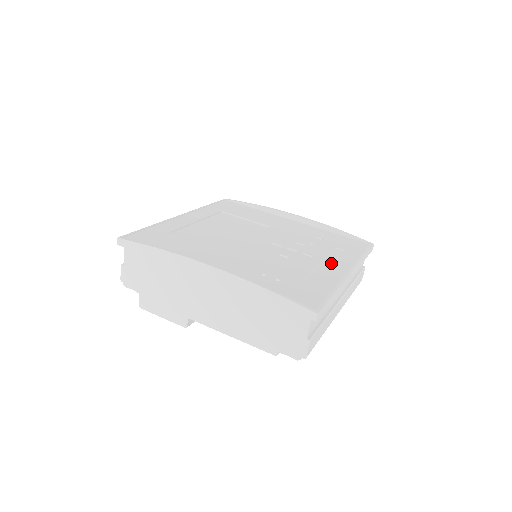
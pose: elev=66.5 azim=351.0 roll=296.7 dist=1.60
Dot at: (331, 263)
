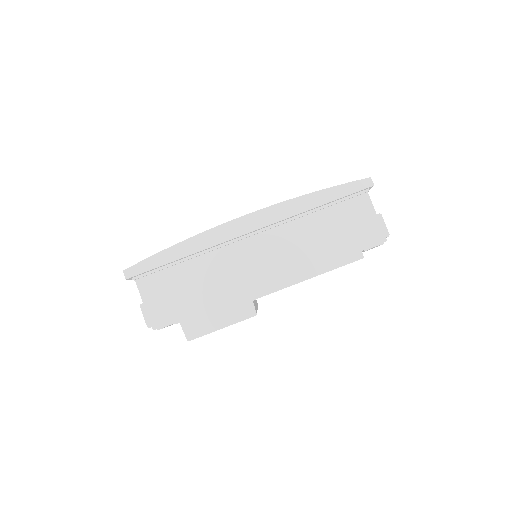
Dot at: occluded
